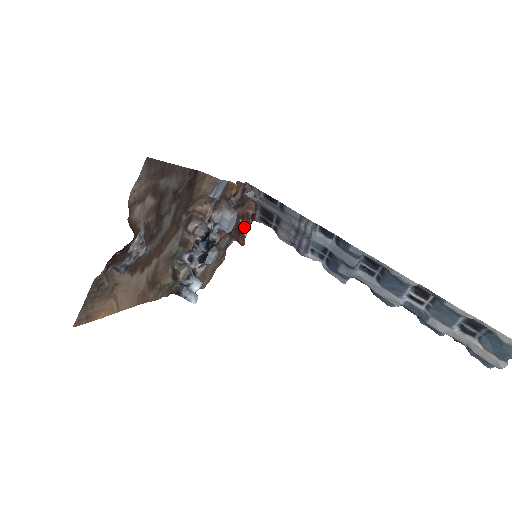
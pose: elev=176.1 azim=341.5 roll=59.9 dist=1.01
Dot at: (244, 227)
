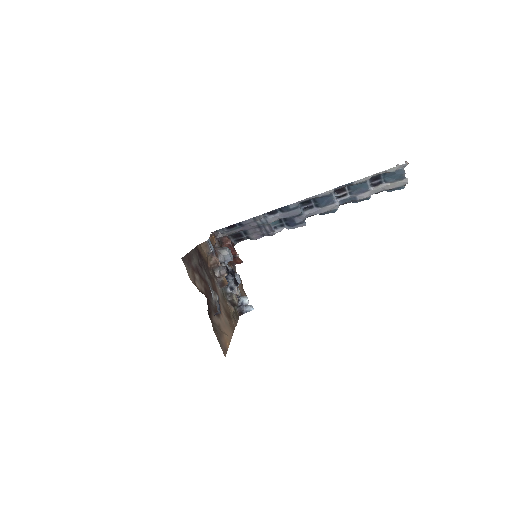
Dot at: (234, 253)
